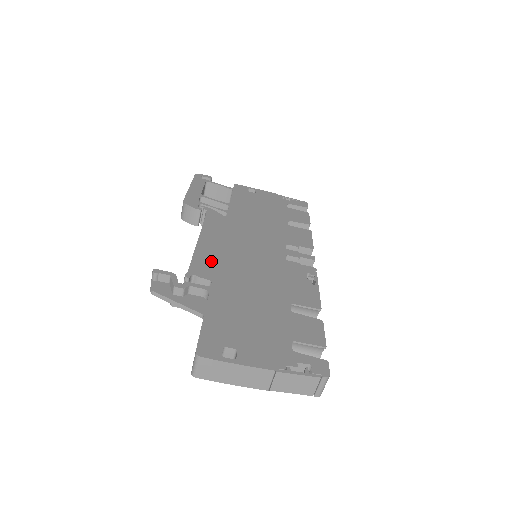
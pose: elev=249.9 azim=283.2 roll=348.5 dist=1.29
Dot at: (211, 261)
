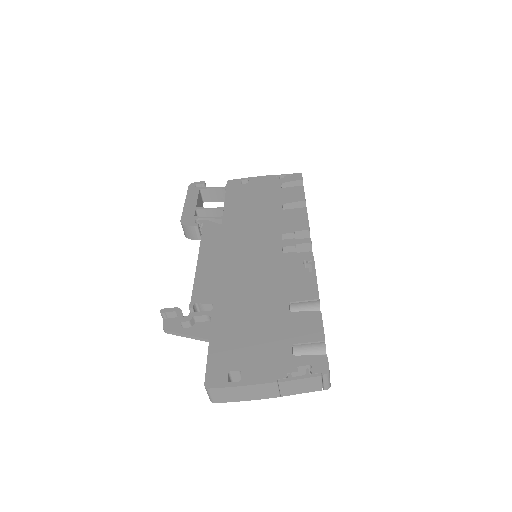
Dot at: (211, 282)
